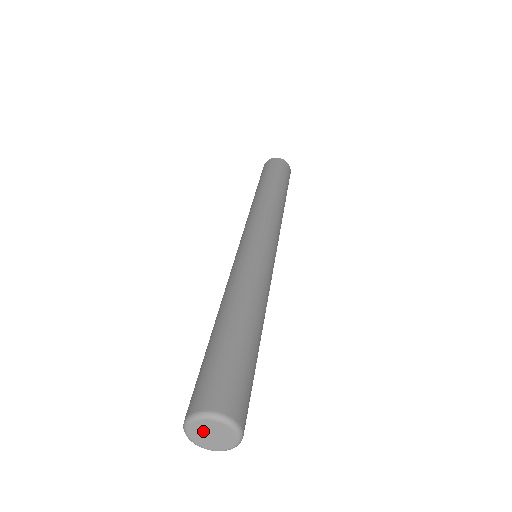
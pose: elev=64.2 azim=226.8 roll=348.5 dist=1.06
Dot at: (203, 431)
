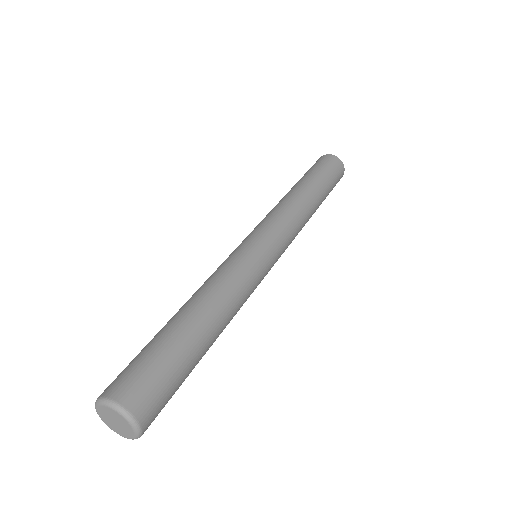
Dot at: (108, 416)
